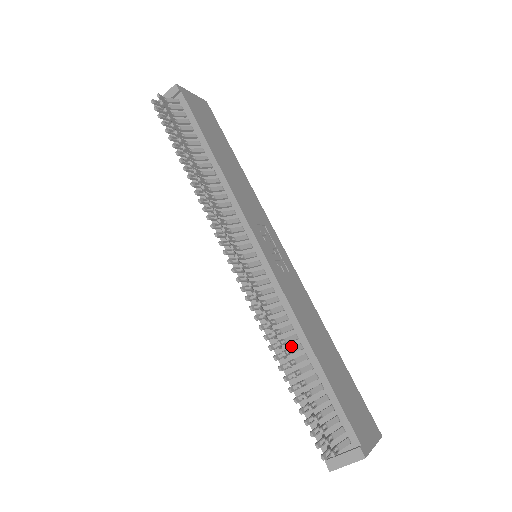
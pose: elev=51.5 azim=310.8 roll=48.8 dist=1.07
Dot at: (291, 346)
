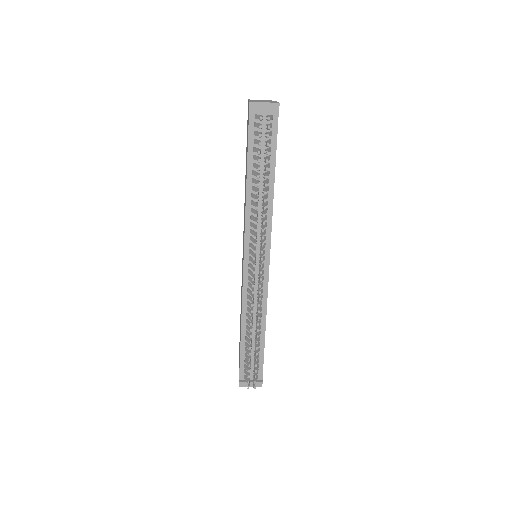
Dot at: (254, 324)
